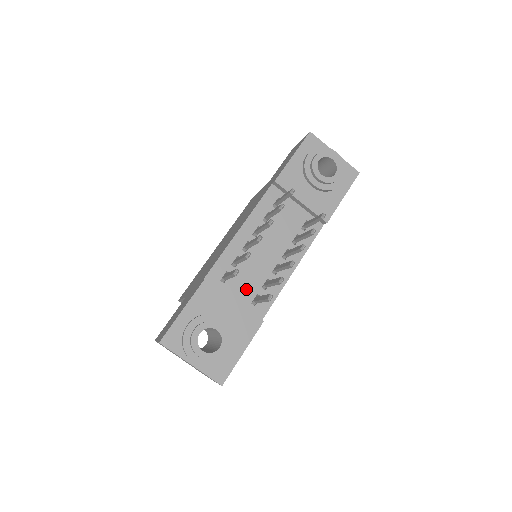
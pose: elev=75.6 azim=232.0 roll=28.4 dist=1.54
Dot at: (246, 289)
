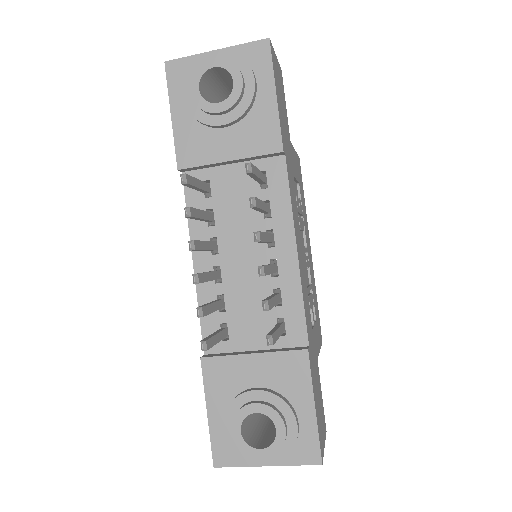
Dot at: (259, 325)
